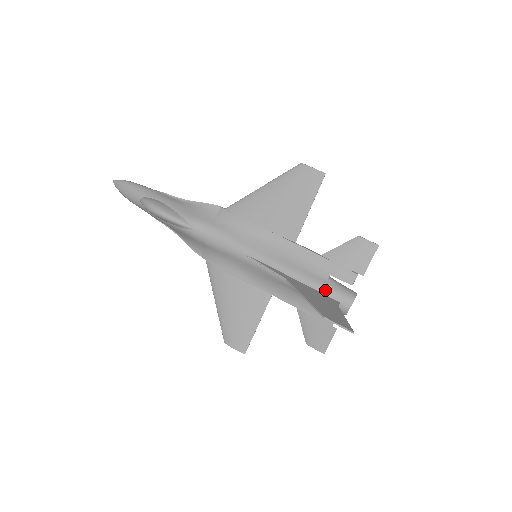
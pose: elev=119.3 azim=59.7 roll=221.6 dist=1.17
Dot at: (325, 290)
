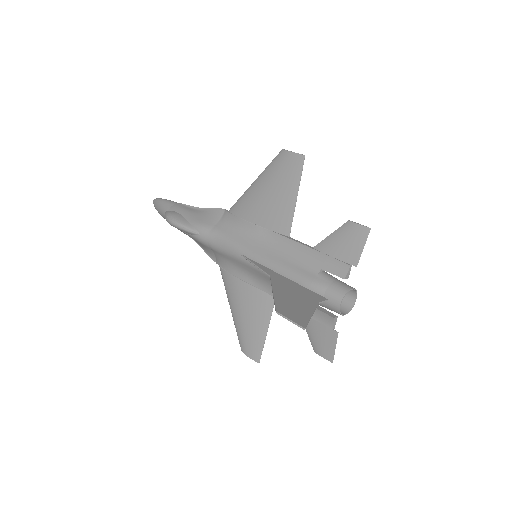
Dot at: (313, 286)
